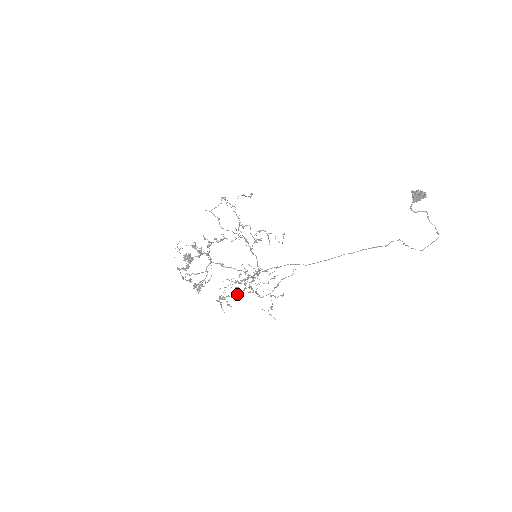
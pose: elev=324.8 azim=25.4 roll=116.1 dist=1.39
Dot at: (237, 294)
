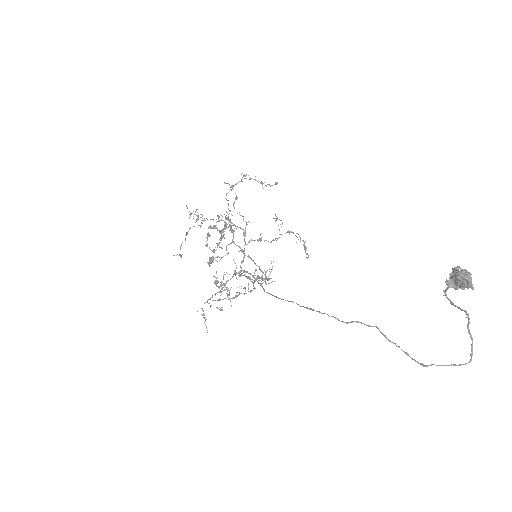
Dot at: (220, 286)
